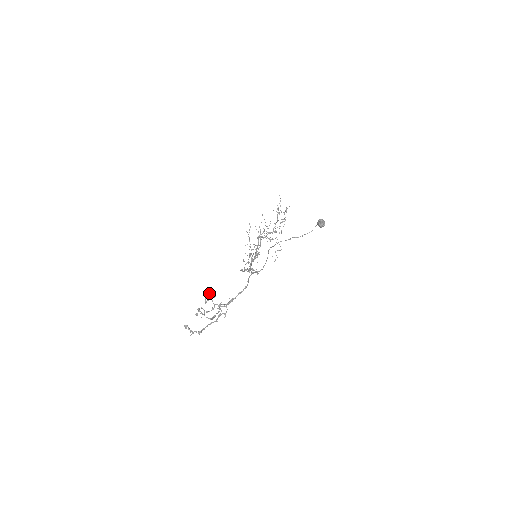
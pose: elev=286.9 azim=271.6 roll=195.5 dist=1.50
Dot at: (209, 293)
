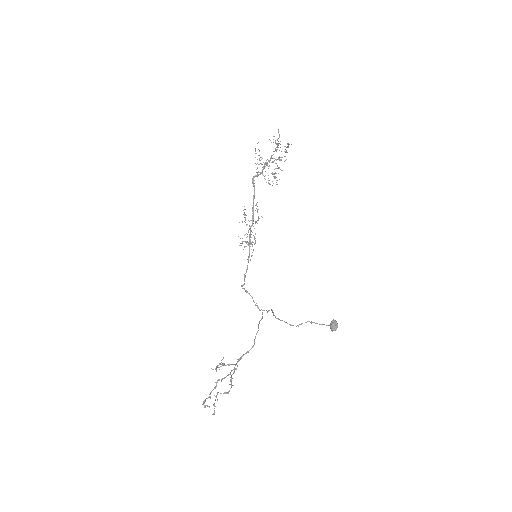
Dot at: (218, 365)
